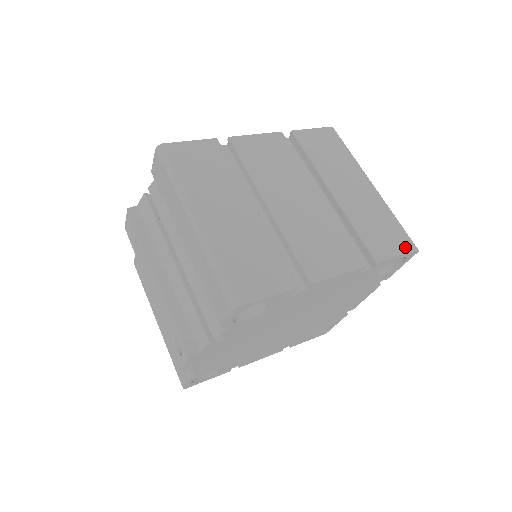
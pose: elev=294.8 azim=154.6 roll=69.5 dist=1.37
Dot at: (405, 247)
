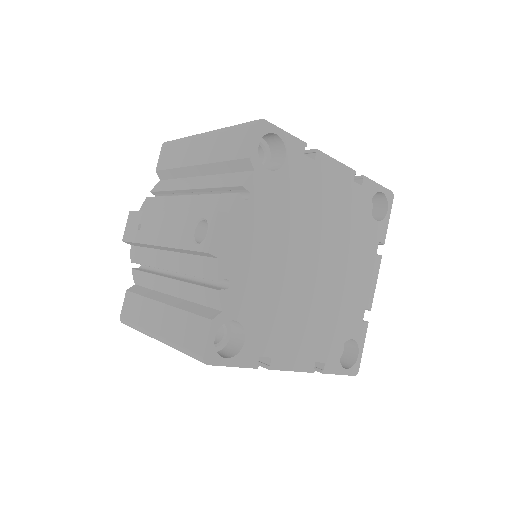
Dot at: occluded
